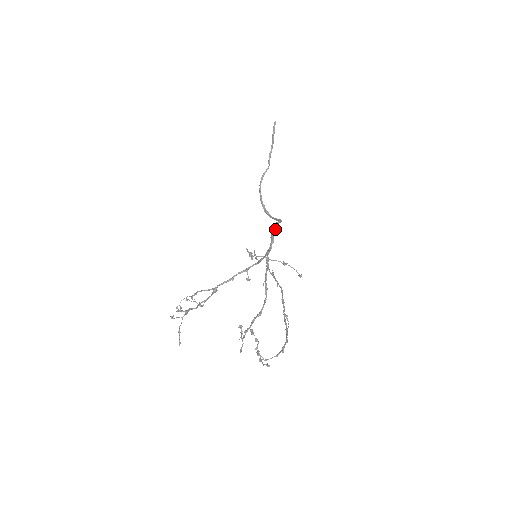
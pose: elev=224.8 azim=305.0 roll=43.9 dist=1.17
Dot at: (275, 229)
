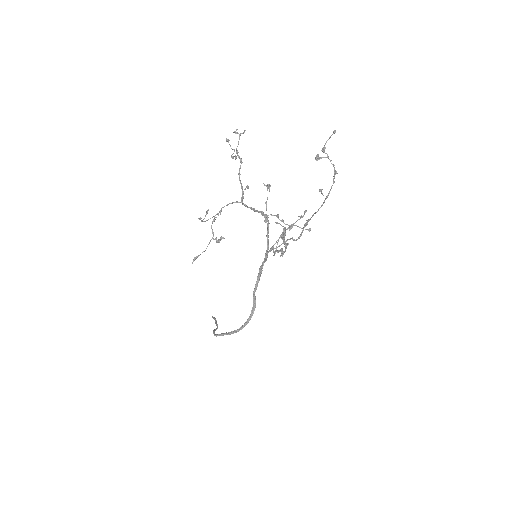
Dot at: (260, 275)
